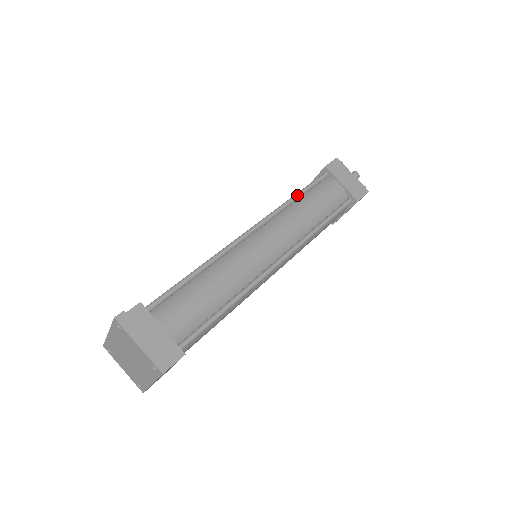
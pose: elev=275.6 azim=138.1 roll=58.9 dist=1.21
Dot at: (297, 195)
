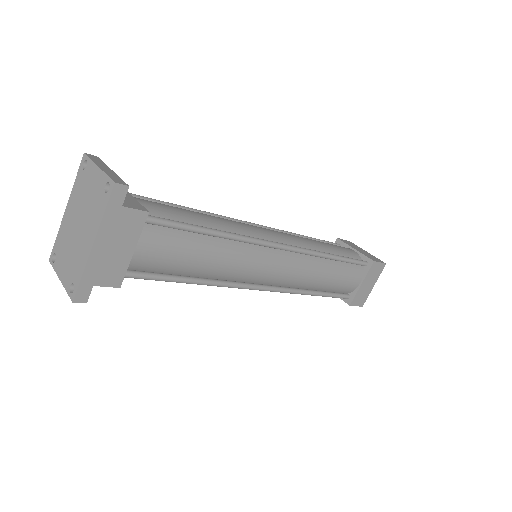
Dot at: (306, 236)
